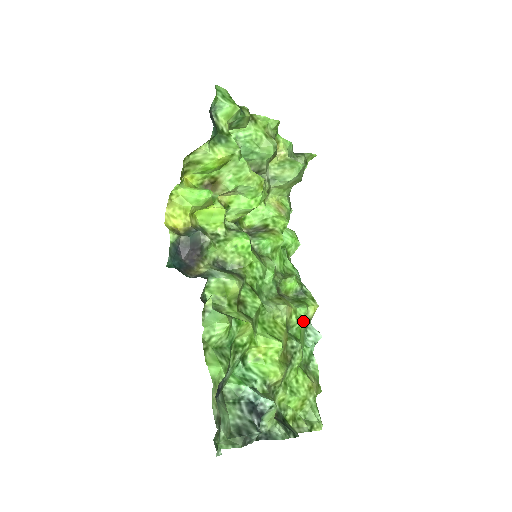
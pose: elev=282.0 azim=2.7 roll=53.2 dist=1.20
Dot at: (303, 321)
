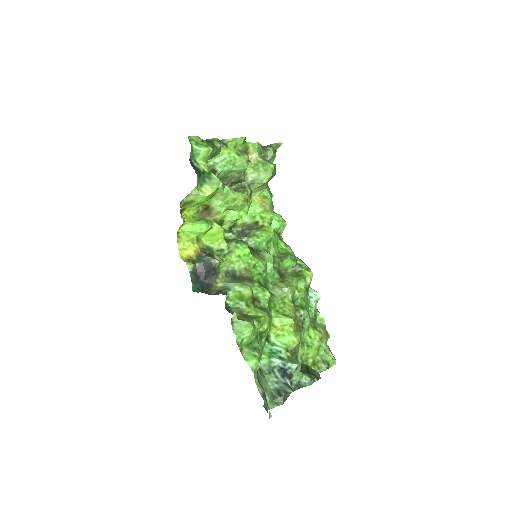
Dot at: (304, 291)
